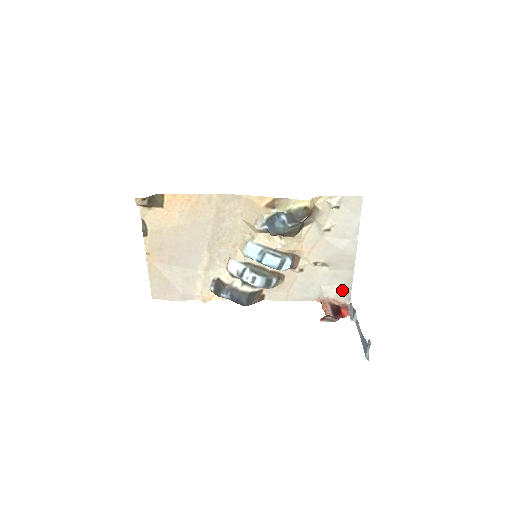
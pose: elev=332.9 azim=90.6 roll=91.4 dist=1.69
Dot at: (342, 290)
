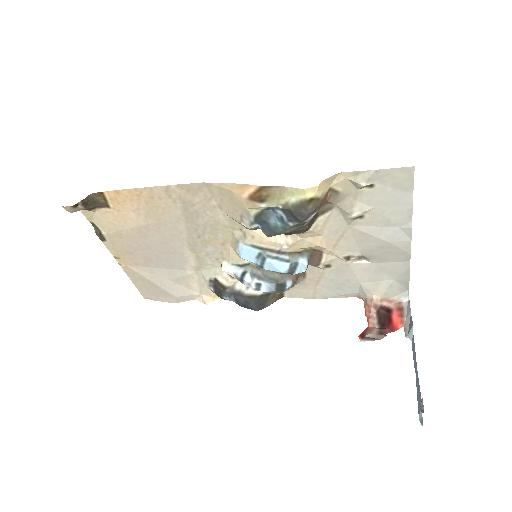
Dot at: (394, 286)
